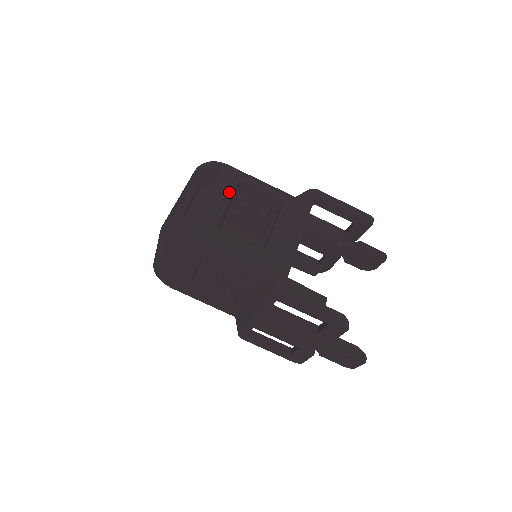
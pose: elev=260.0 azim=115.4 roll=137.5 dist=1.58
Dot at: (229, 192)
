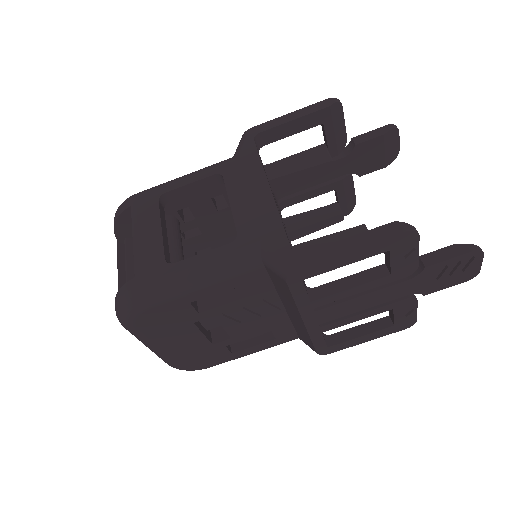
Dot at: (155, 217)
